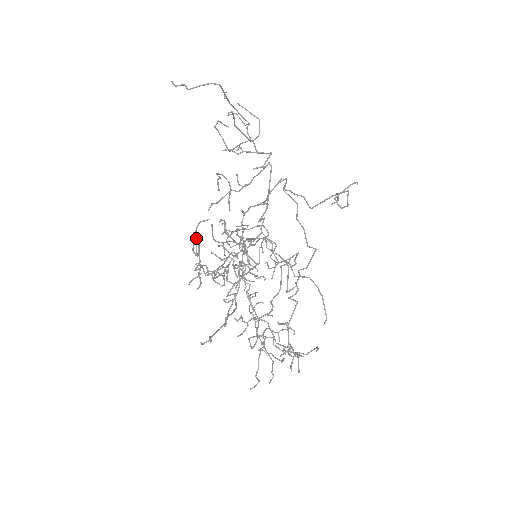
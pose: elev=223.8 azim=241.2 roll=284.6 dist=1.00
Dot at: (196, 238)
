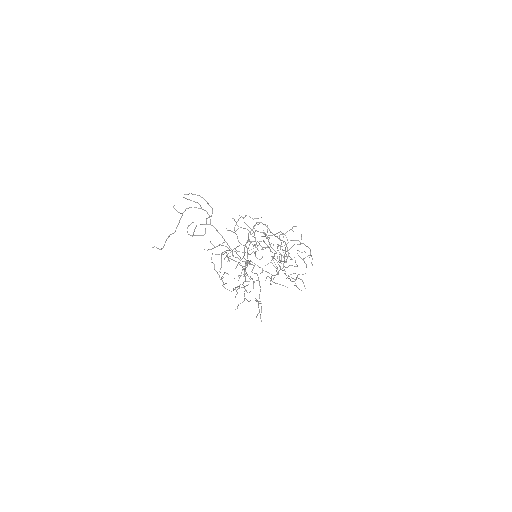
Dot at: (224, 284)
